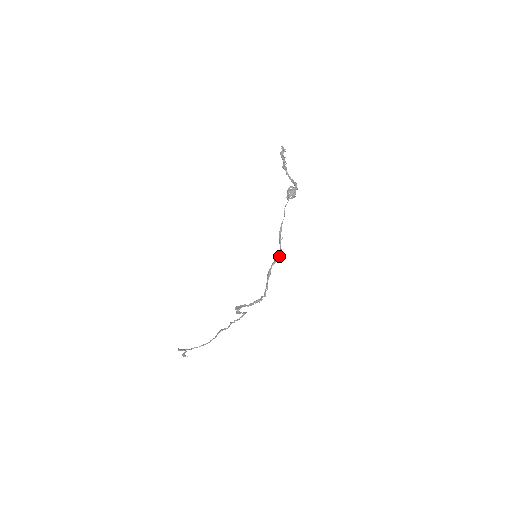
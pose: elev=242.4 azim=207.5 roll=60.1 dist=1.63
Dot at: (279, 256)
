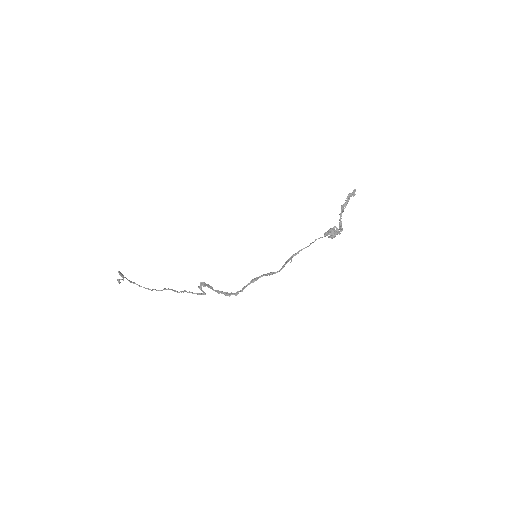
Dot at: (275, 273)
